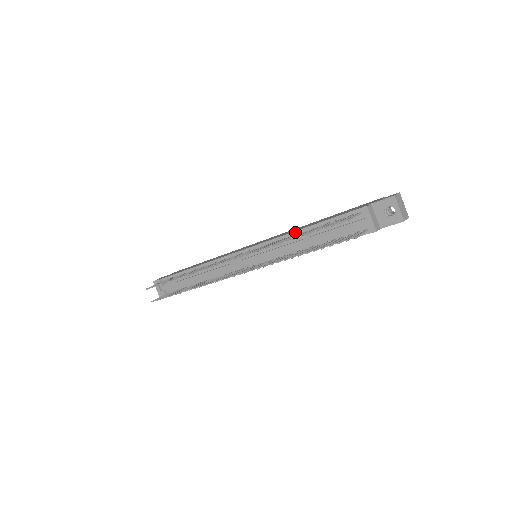
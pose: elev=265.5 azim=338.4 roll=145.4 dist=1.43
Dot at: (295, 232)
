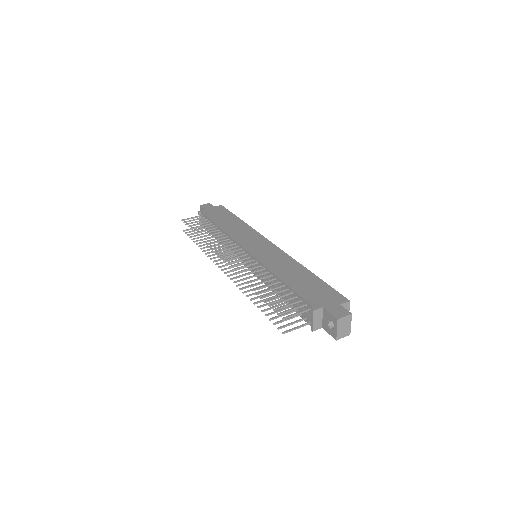
Dot at: (273, 274)
